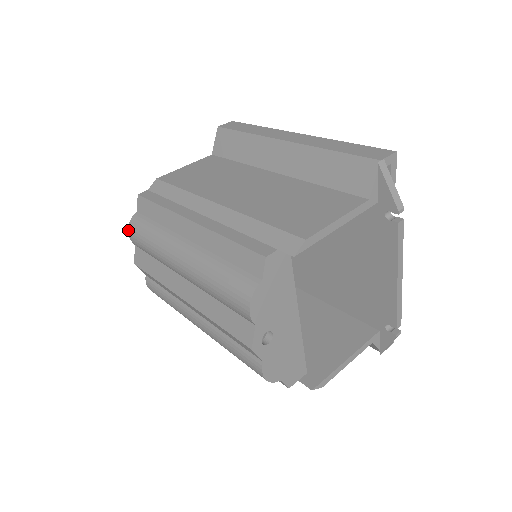
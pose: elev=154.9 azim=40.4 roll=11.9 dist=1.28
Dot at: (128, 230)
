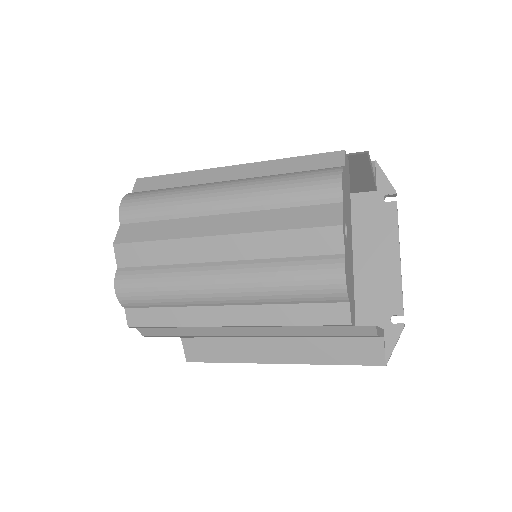
Dot at: (121, 203)
